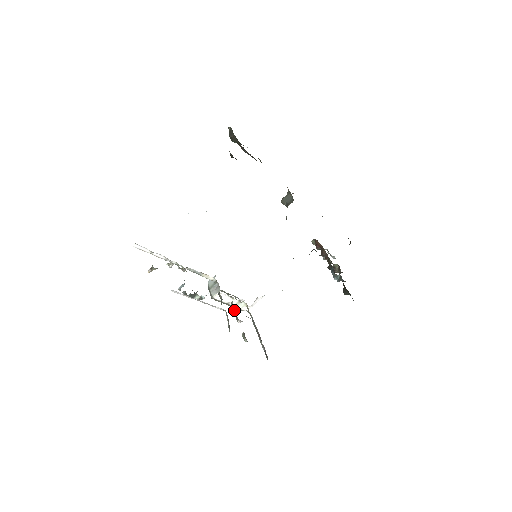
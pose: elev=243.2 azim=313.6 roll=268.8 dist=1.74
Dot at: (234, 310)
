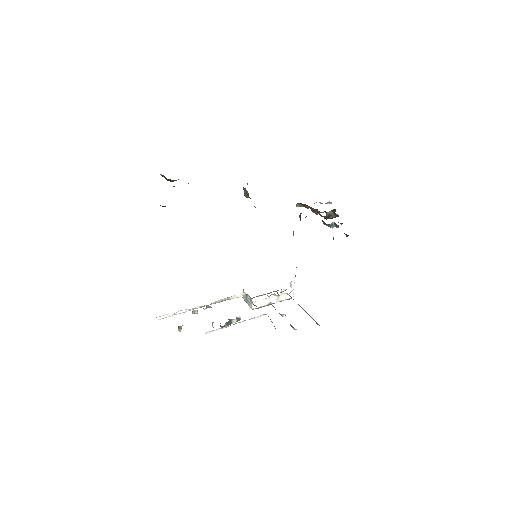
Dot at: occluded
